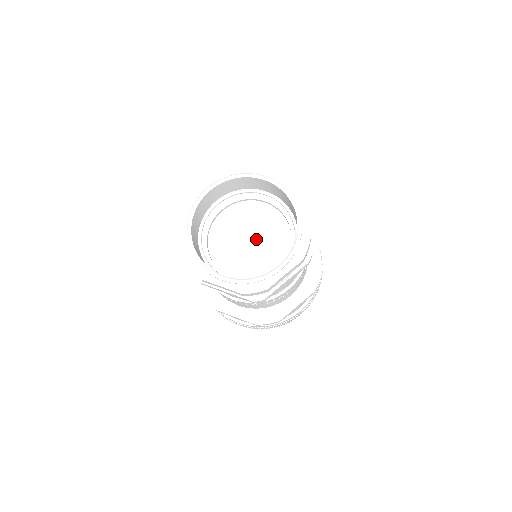
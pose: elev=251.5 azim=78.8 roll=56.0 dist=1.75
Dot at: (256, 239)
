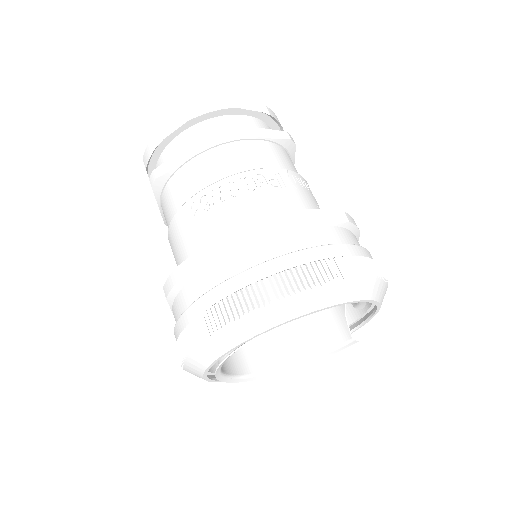
Dot at: occluded
